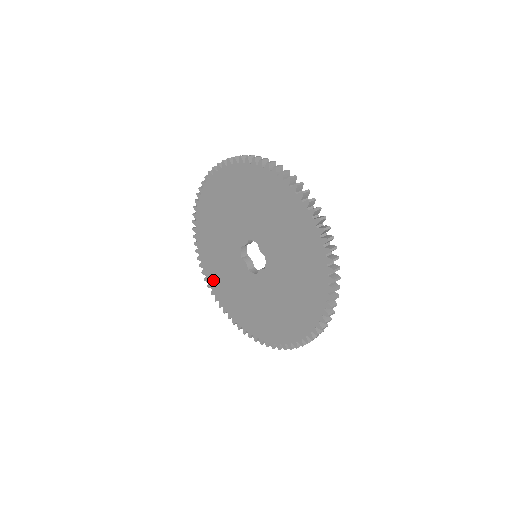
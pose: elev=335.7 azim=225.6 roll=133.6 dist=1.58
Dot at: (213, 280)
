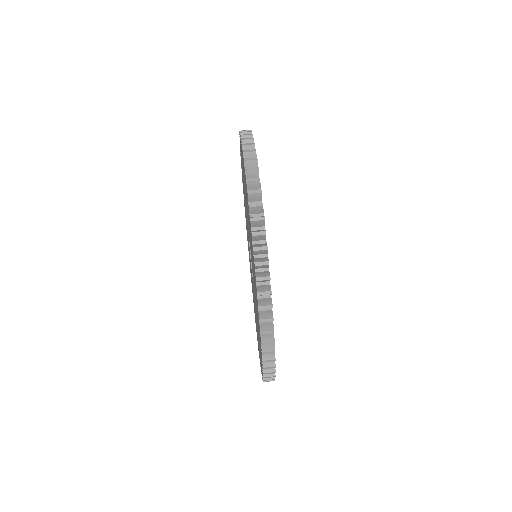
Dot at: occluded
